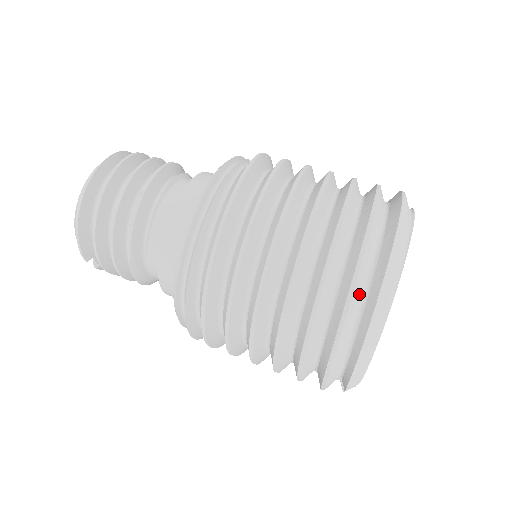
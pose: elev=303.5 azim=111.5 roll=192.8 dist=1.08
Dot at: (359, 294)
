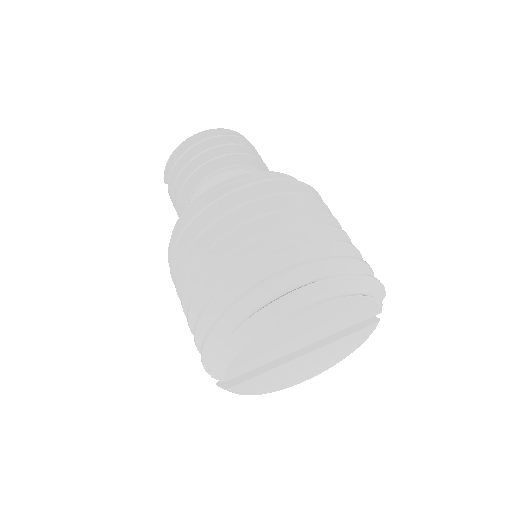
Dot at: (256, 301)
